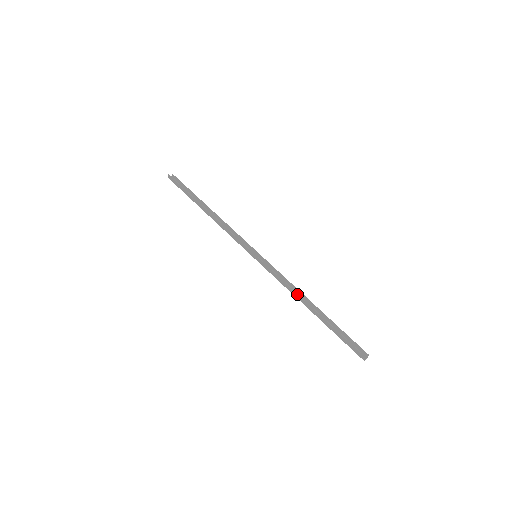
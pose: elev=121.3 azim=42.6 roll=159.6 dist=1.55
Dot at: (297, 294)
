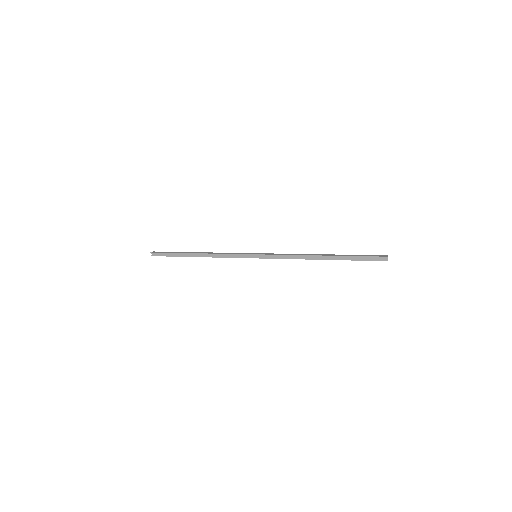
Dot at: (307, 254)
